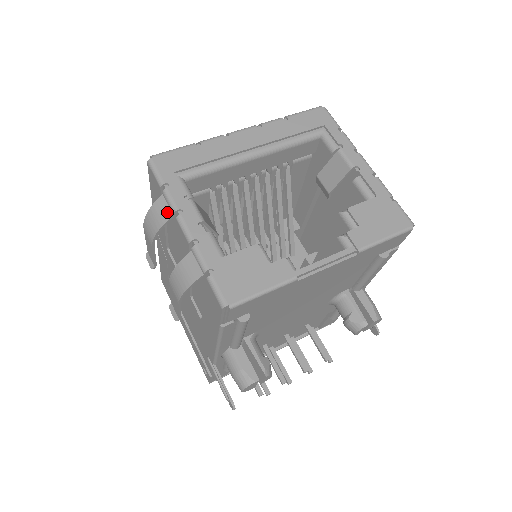
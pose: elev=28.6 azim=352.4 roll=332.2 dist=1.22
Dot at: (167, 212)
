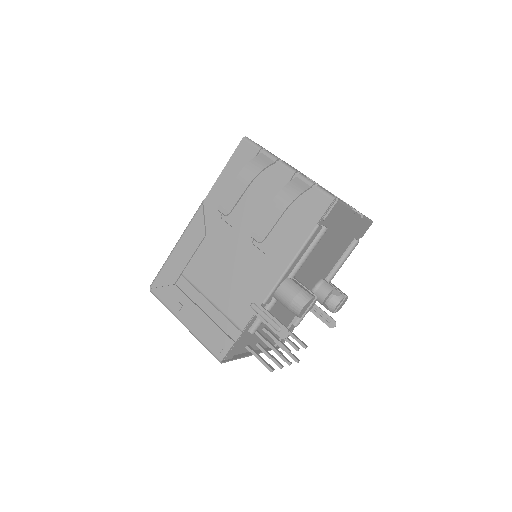
Dot at: (269, 160)
